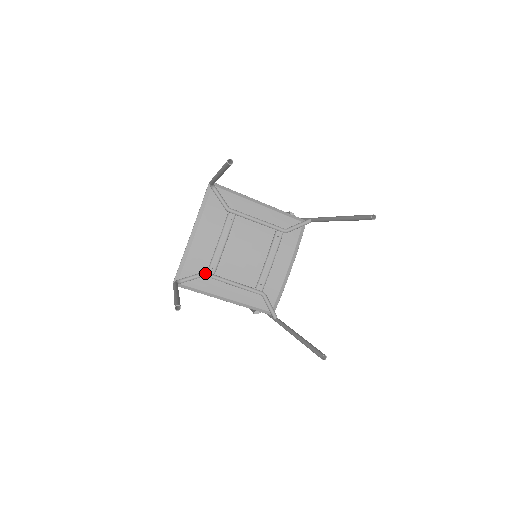
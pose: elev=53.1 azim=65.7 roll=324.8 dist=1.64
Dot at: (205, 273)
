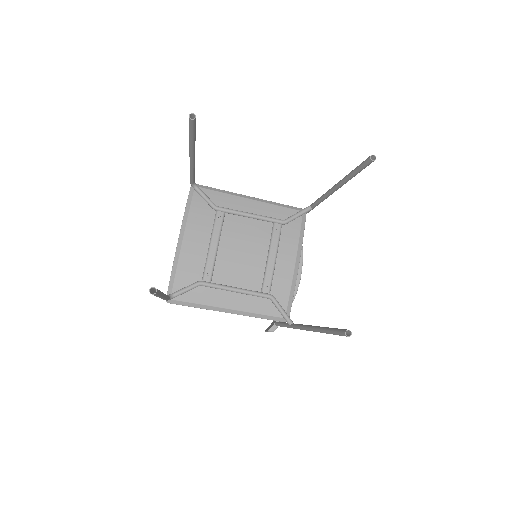
Dot at: (200, 282)
